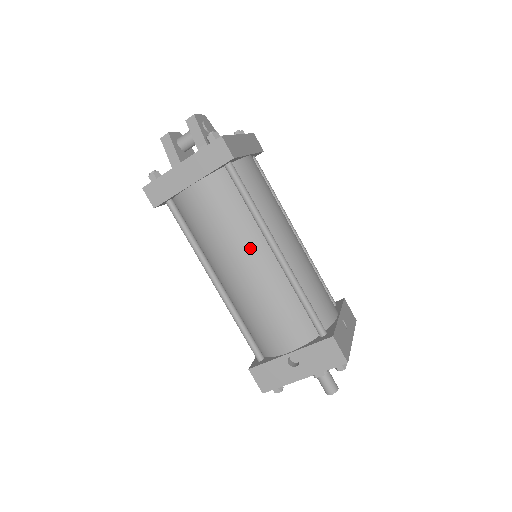
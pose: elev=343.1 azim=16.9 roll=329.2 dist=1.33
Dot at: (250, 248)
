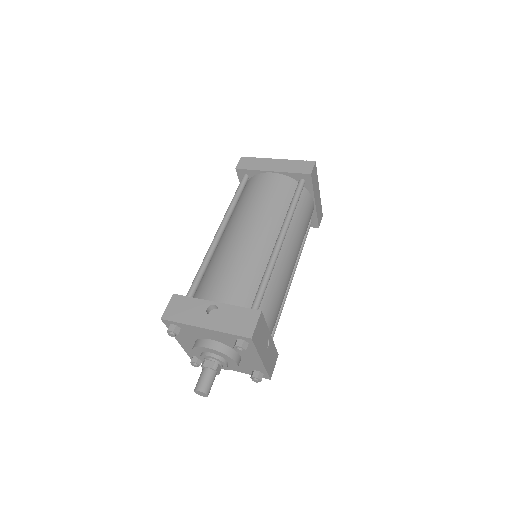
Dot at: (266, 224)
